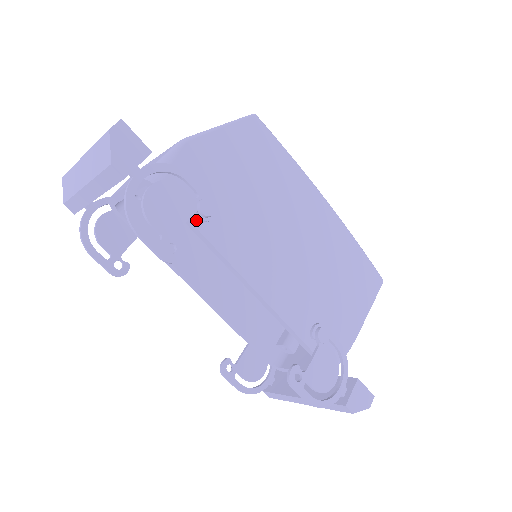
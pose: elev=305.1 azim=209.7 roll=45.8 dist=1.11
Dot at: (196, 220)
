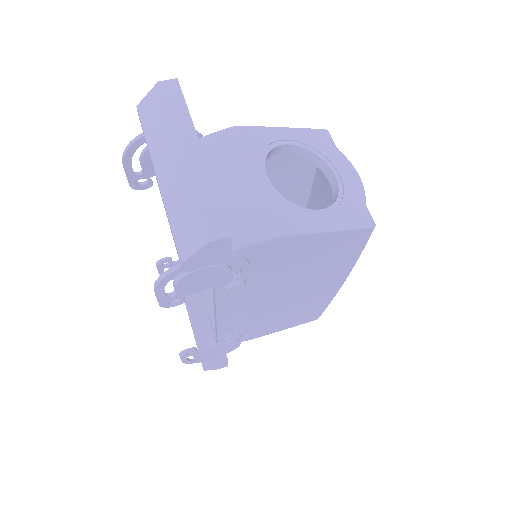
Dot at: occluded
